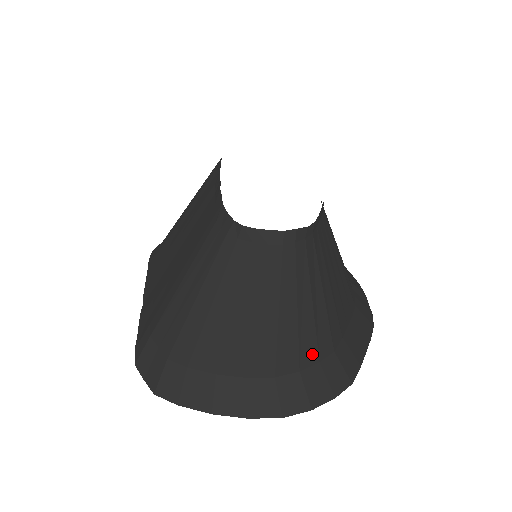
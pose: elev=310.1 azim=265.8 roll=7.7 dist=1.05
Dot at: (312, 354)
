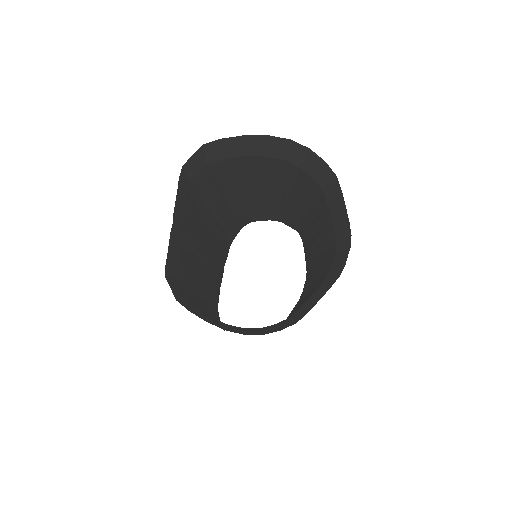
Dot at: occluded
